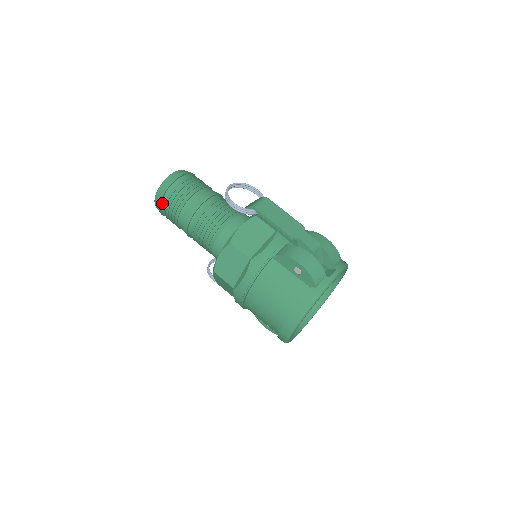
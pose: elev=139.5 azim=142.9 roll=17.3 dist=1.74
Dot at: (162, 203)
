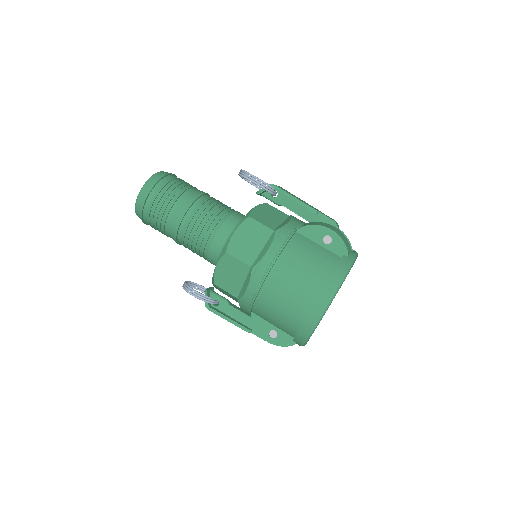
Dot at: (151, 194)
